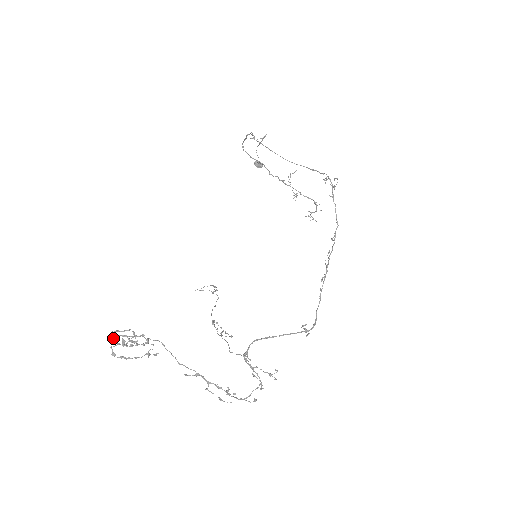
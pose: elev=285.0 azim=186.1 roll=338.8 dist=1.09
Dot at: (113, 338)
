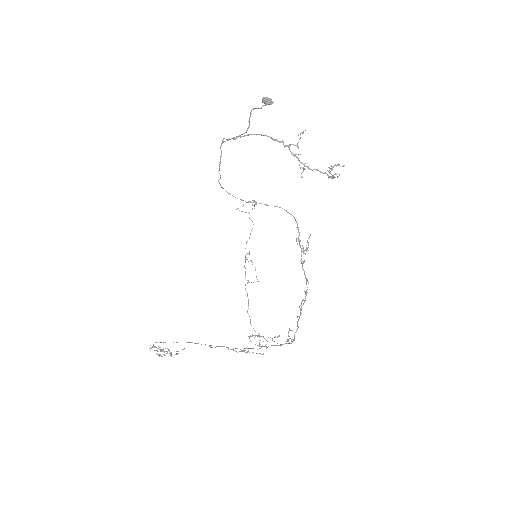
Dot at: occluded
